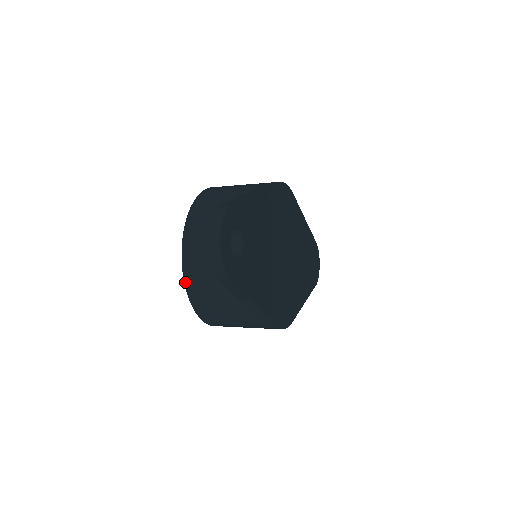
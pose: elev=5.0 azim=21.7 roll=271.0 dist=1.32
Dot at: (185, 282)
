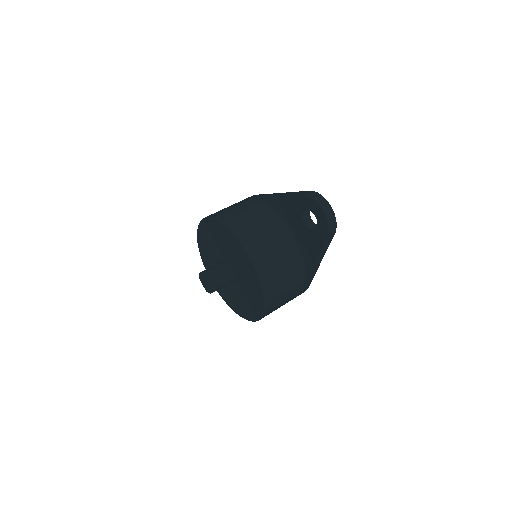
Dot at: (261, 278)
